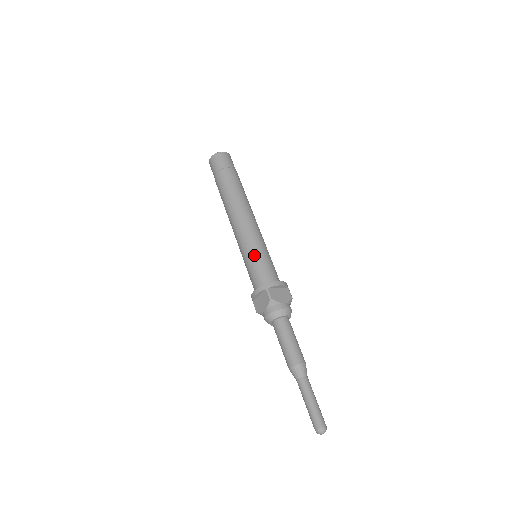
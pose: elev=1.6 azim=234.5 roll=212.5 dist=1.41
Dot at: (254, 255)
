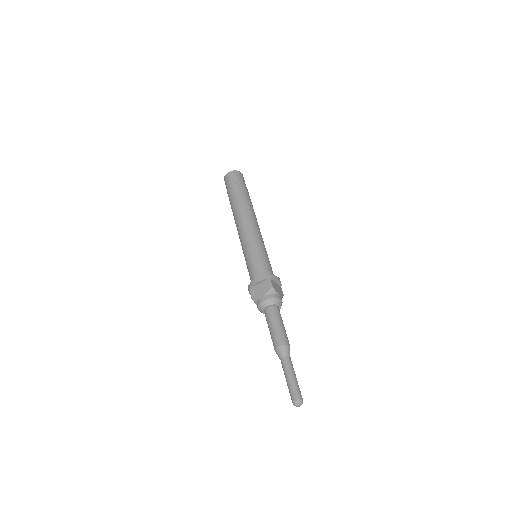
Dot at: (259, 252)
